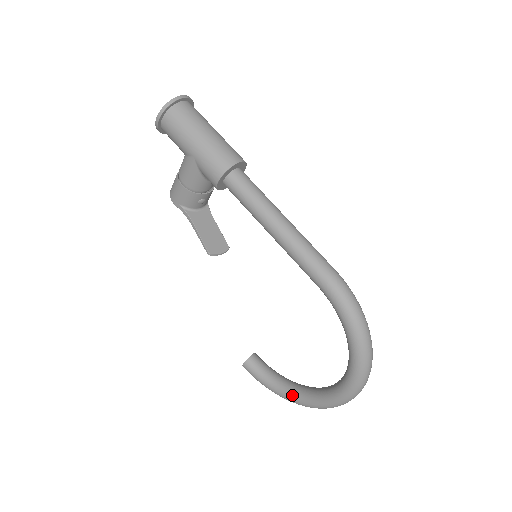
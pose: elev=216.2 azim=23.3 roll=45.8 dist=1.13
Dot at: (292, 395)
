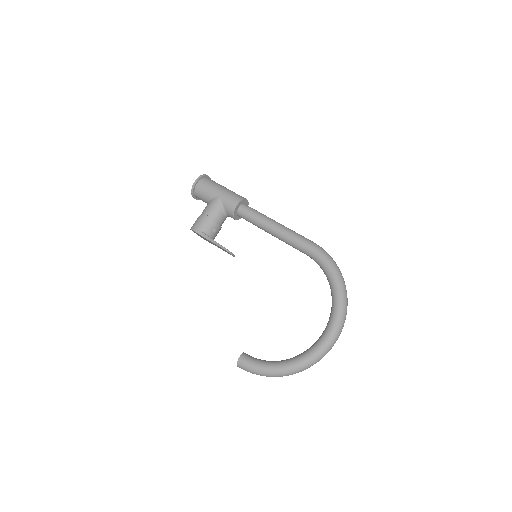
Dot at: (288, 362)
